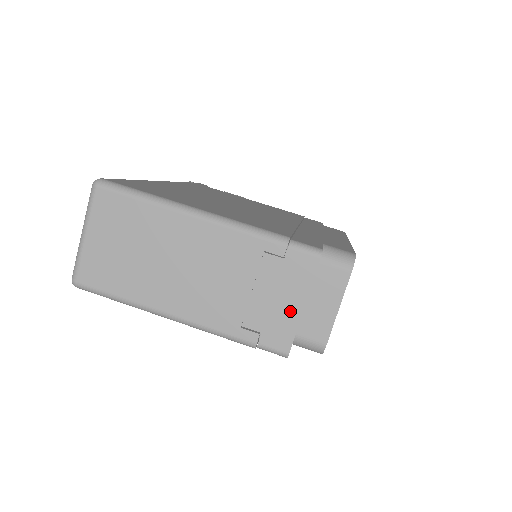
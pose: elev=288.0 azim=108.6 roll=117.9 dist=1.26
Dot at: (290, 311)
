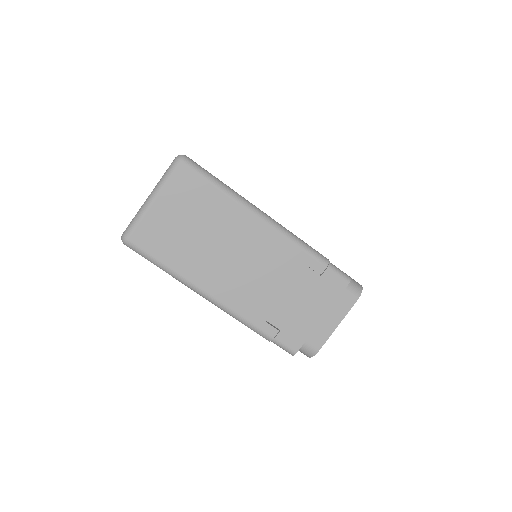
Dot at: (310, 319)
